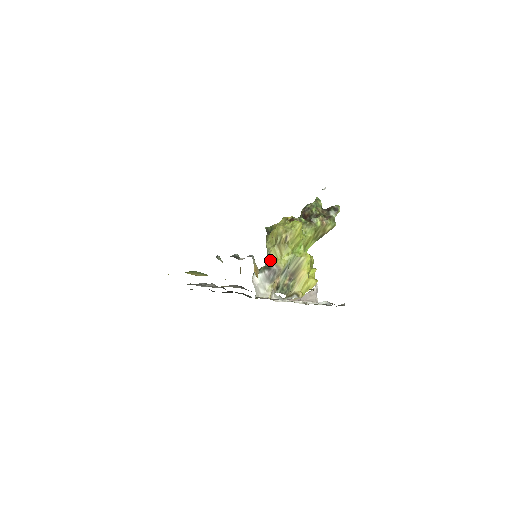
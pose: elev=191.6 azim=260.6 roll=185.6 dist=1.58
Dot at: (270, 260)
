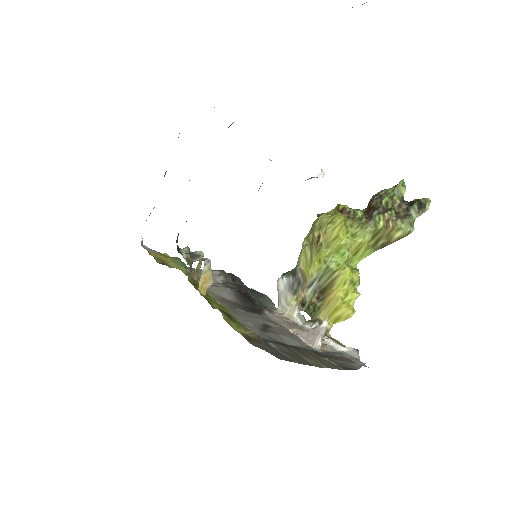
Dot at: (298, 263)
